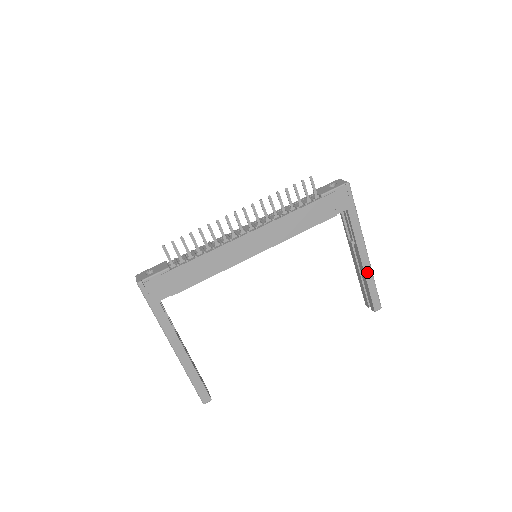
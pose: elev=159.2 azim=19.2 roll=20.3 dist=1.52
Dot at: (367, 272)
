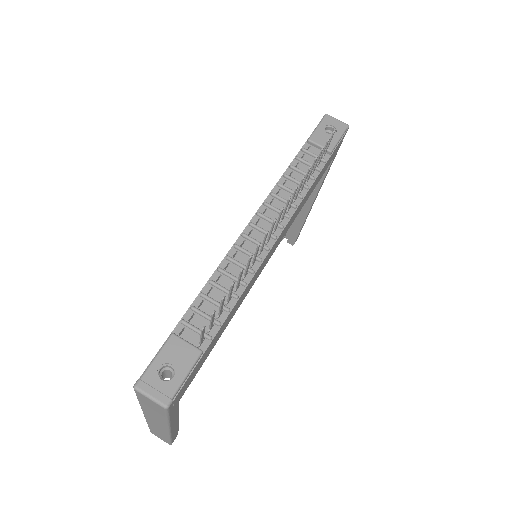
Dot at: (308, 213)
